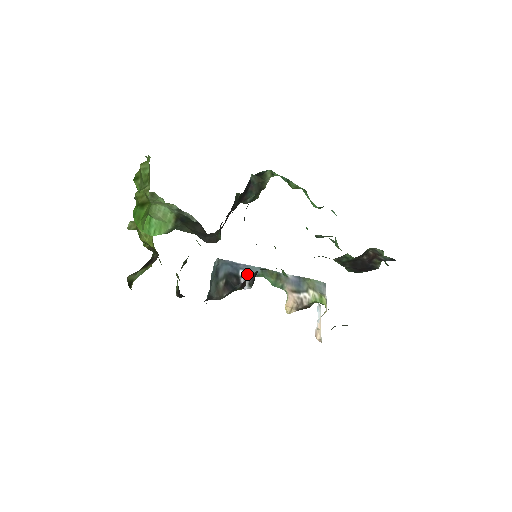
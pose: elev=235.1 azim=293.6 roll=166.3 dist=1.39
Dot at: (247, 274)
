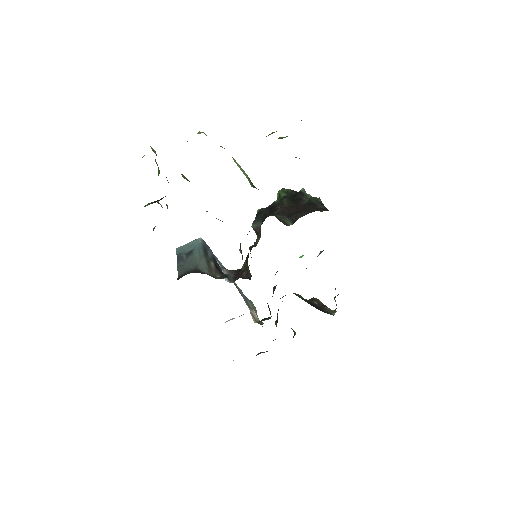
Dot at: (224, 268)
